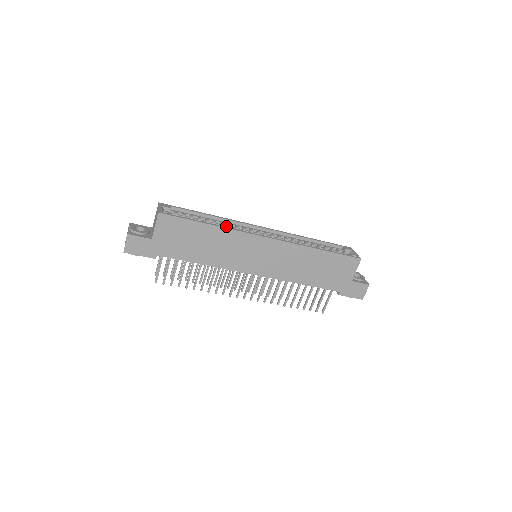
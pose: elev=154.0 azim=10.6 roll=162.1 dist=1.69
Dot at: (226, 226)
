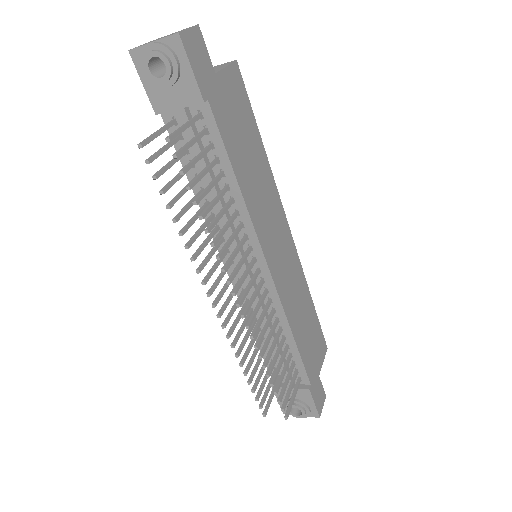
Dot at: occluded
